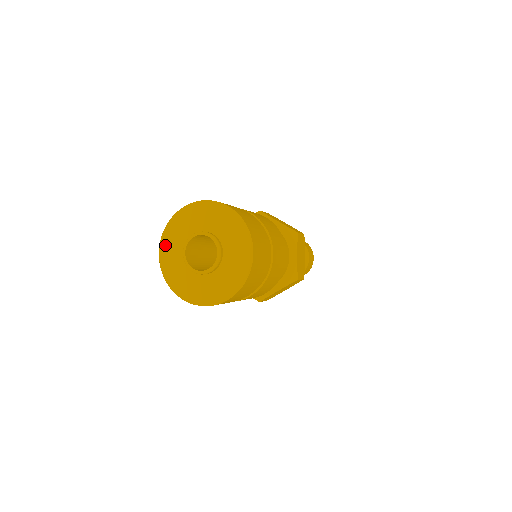
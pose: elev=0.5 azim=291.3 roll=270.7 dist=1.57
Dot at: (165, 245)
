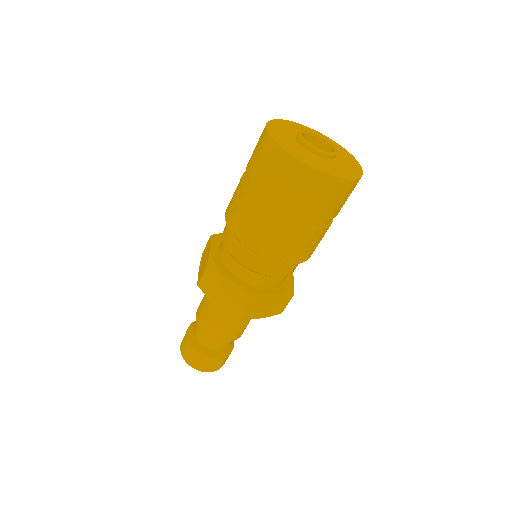
Dot at: (274, 126)
